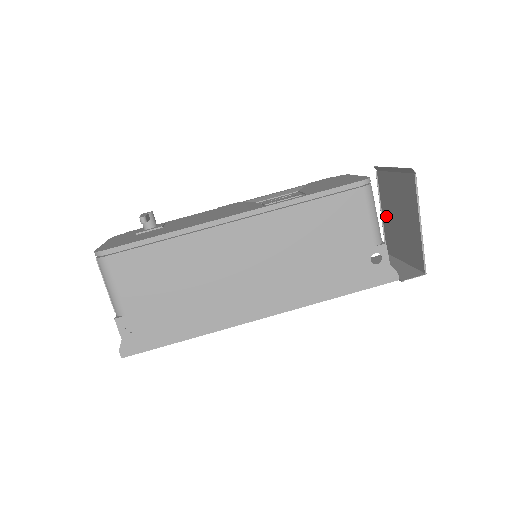
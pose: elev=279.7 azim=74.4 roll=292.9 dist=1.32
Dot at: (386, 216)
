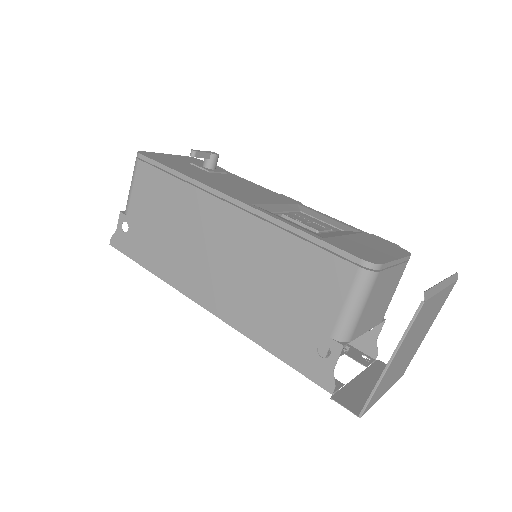
Dot at: (423, 334)
